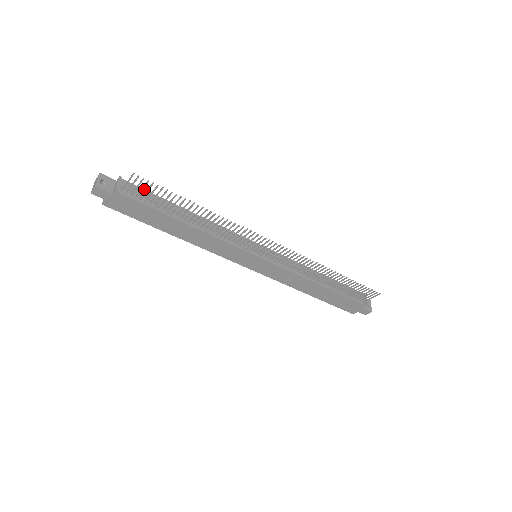
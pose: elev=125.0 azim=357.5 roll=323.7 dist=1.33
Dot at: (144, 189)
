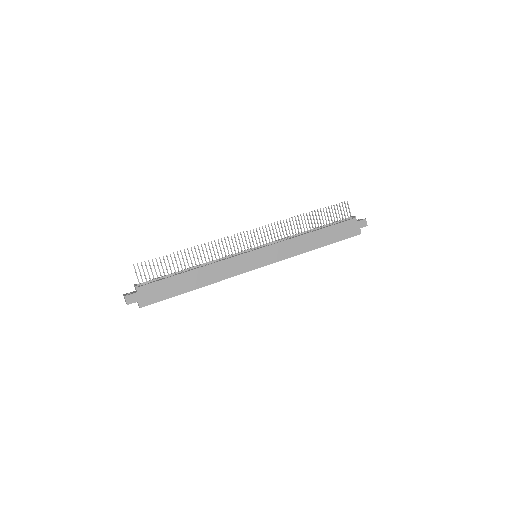
Dot at: occluded
